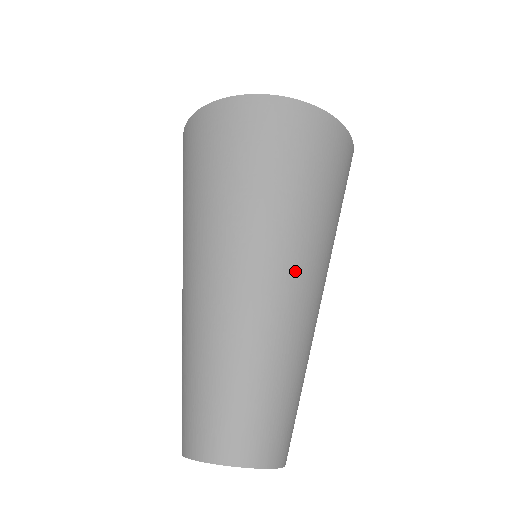
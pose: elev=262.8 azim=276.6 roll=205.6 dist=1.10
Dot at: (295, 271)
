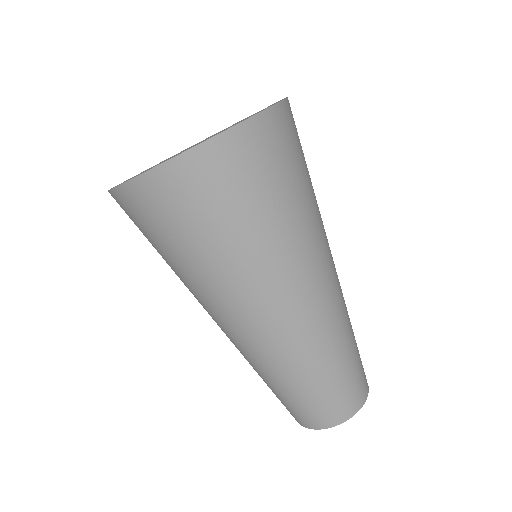
Dot at: (302, 292)
